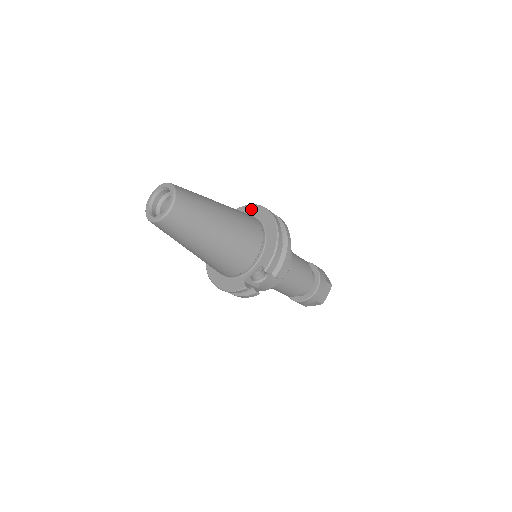
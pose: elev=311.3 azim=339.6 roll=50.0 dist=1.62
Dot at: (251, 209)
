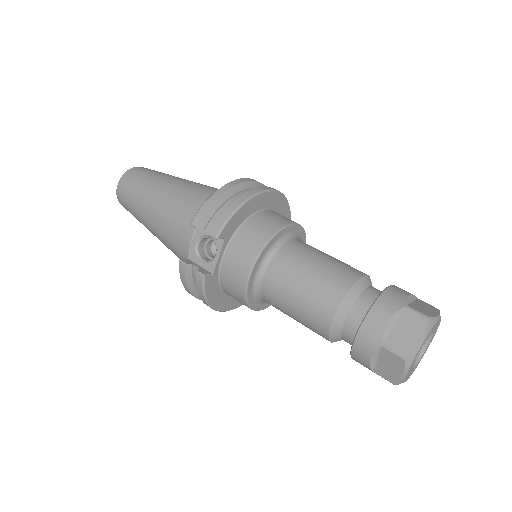
Dot at: occluded
